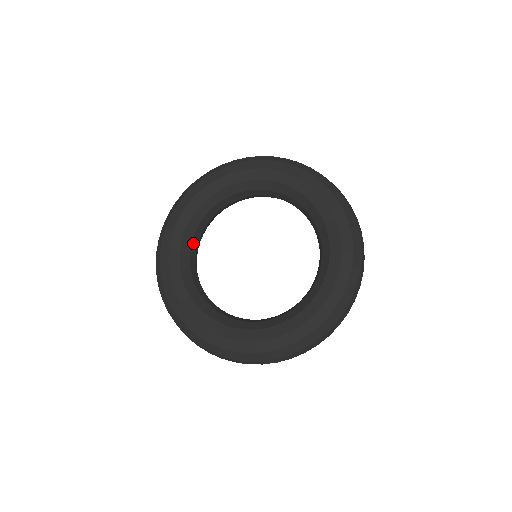
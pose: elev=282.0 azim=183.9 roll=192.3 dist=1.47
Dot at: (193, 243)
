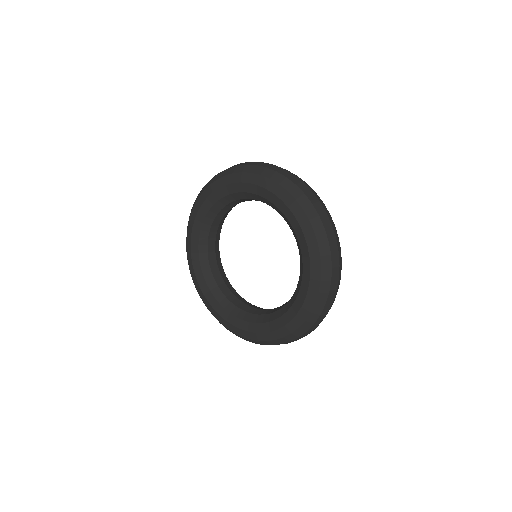
Dot at: (224, 209)
